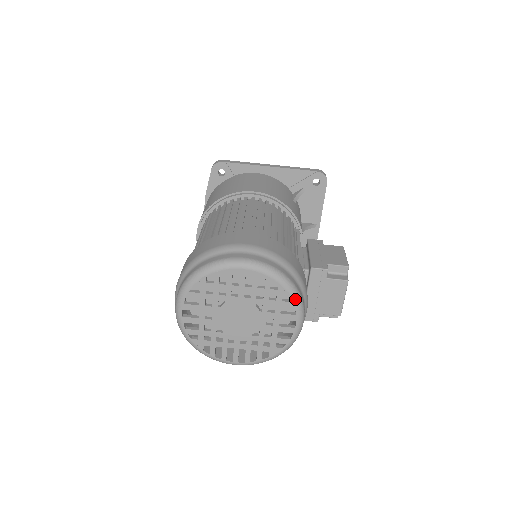
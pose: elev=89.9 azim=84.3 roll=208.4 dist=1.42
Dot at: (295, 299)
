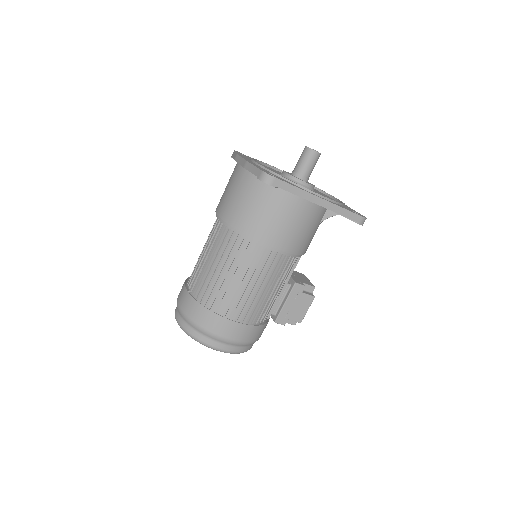
Dot at: occluded
